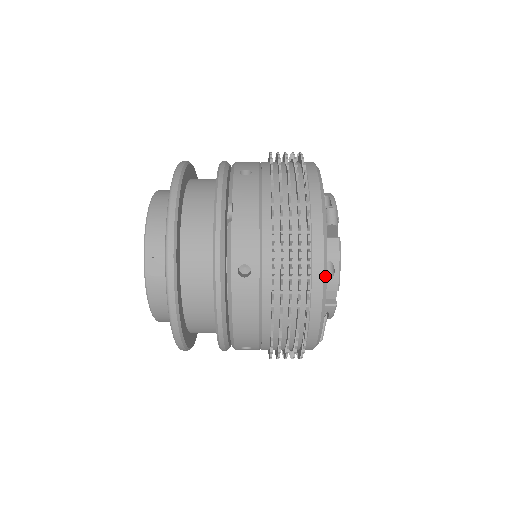
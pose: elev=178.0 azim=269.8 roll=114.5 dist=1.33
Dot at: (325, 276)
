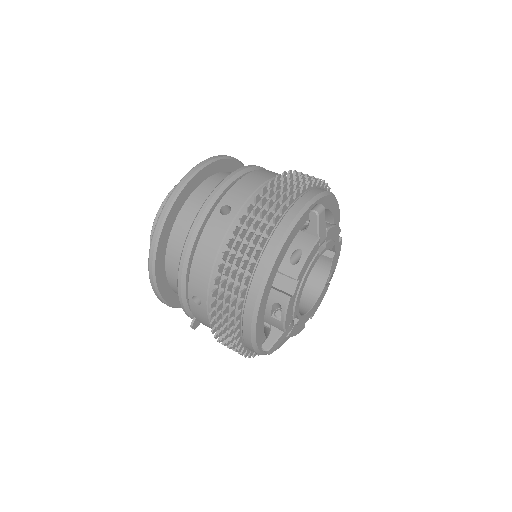
Dot at: occluded
